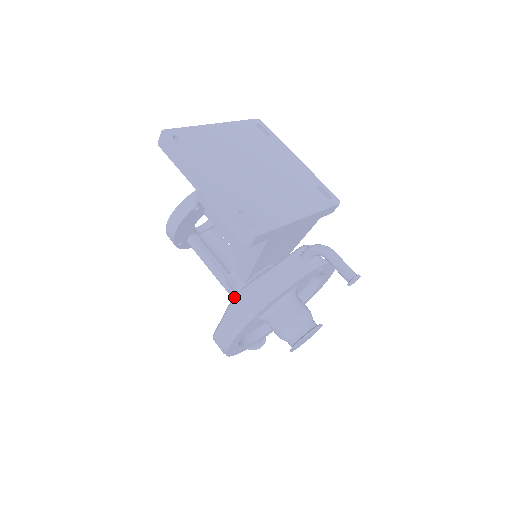
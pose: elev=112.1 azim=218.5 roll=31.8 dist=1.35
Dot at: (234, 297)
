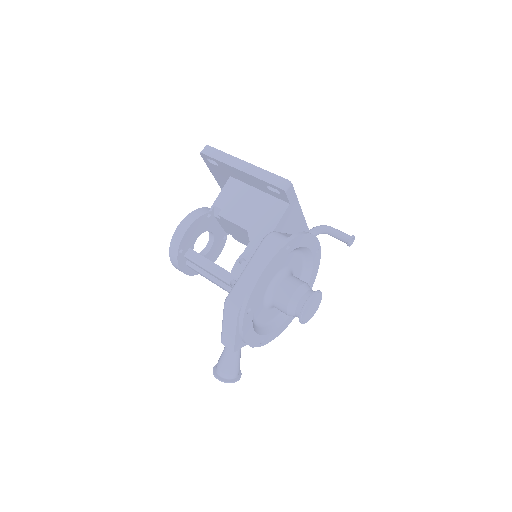
Dot at: (267, 235)
